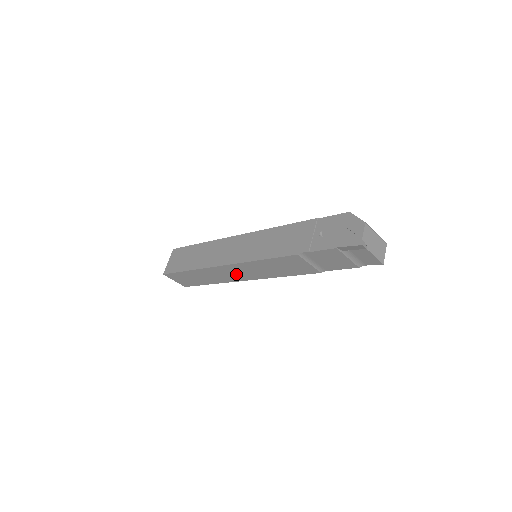
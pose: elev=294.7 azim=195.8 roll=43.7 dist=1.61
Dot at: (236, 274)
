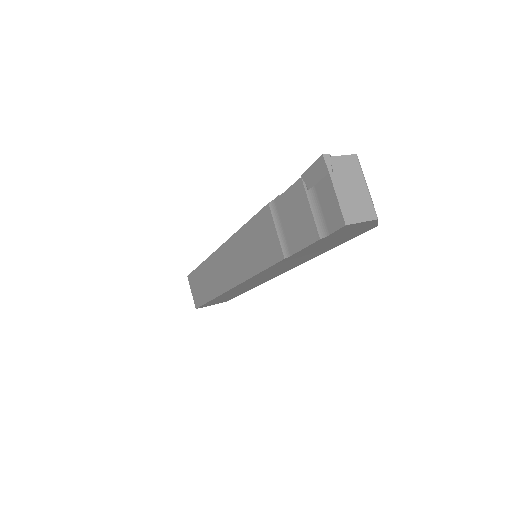
Dot at: (226, 271)
